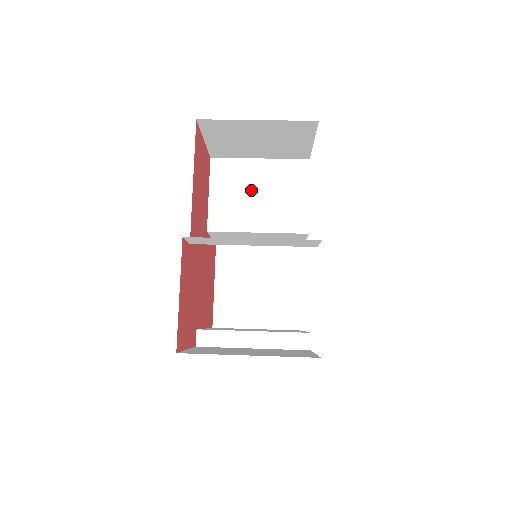
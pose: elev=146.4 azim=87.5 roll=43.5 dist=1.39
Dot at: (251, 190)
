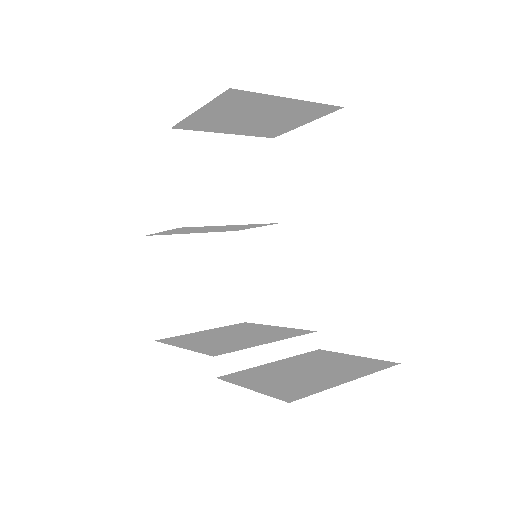
Dot at: (222, 173)
